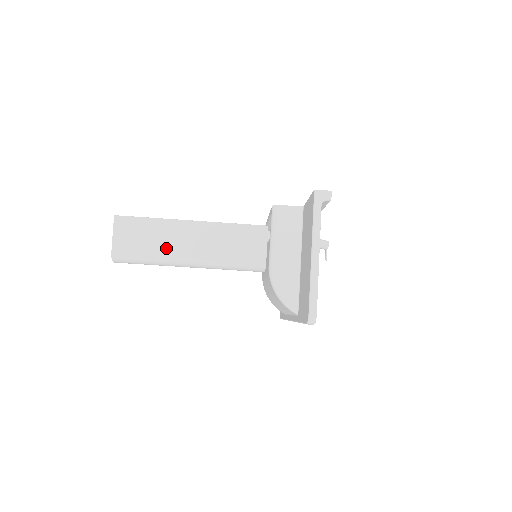
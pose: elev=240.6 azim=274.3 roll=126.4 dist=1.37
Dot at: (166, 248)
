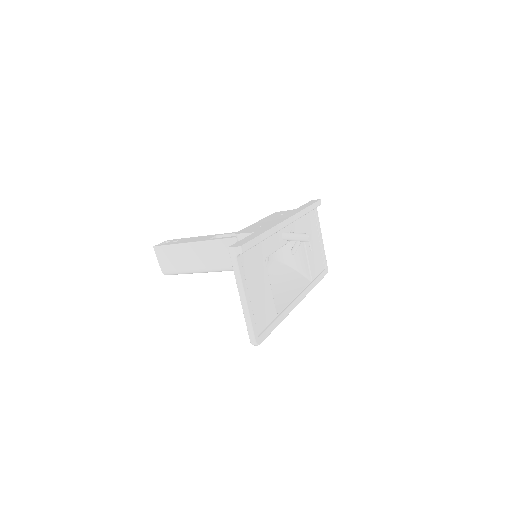
Dot at: (191, 264)
